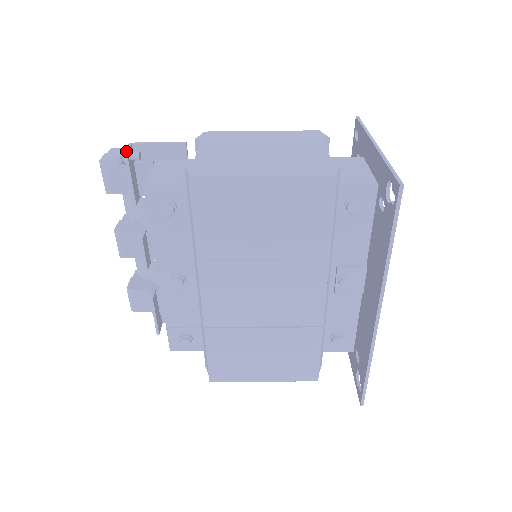
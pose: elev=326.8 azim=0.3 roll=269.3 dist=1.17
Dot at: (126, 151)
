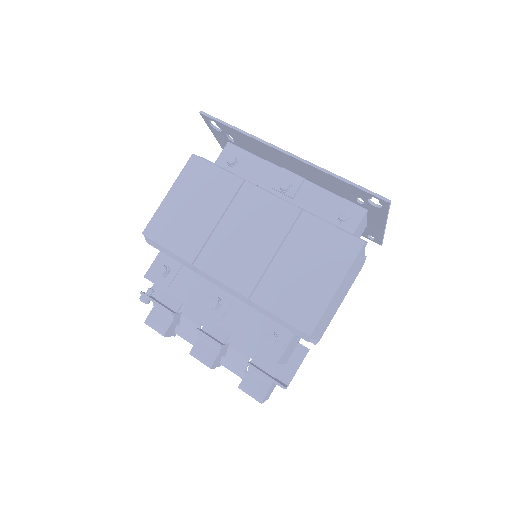
Dot at: (141, 292)
